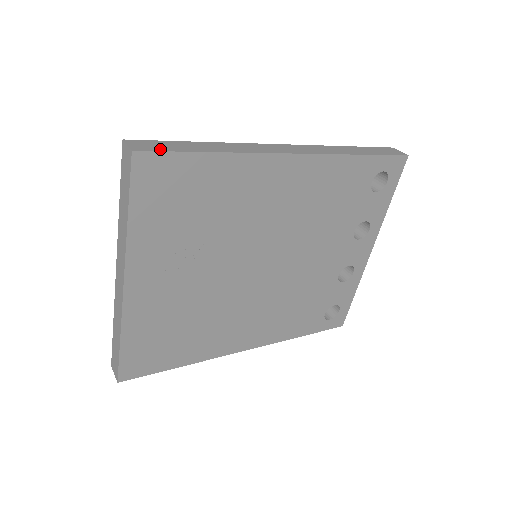
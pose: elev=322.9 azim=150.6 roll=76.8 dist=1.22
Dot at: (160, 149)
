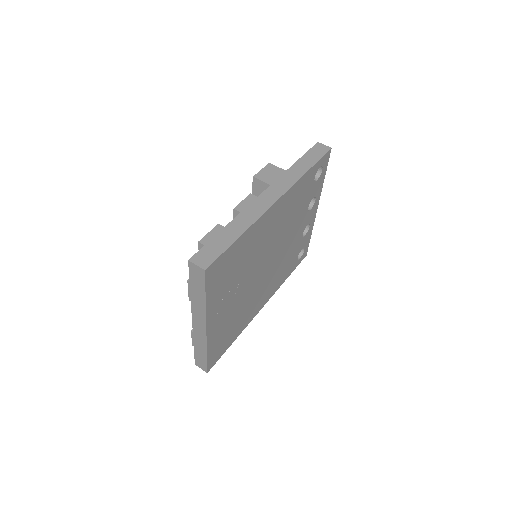
Dot at: (215, 256)
